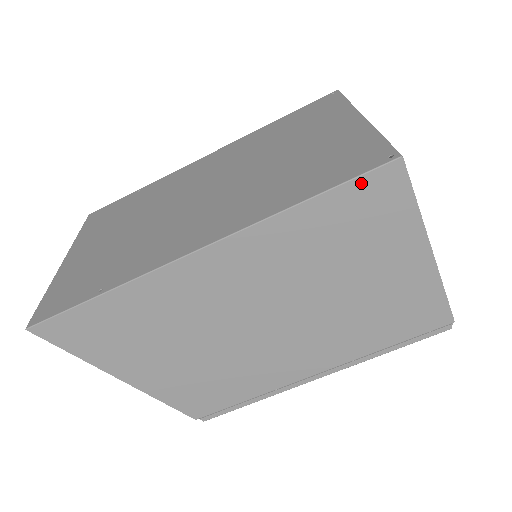
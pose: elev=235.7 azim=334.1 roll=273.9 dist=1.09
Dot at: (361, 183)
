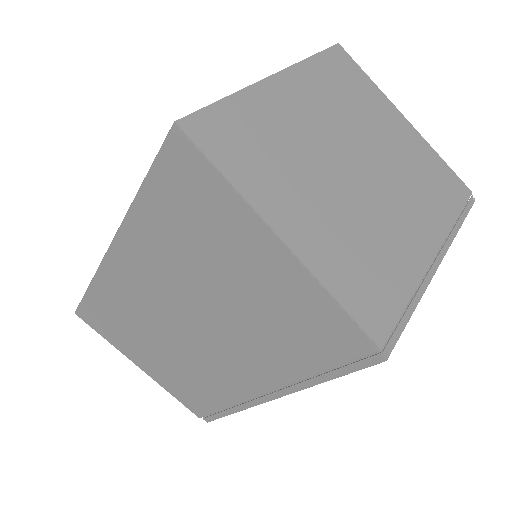
Dot at: (162, 163)
